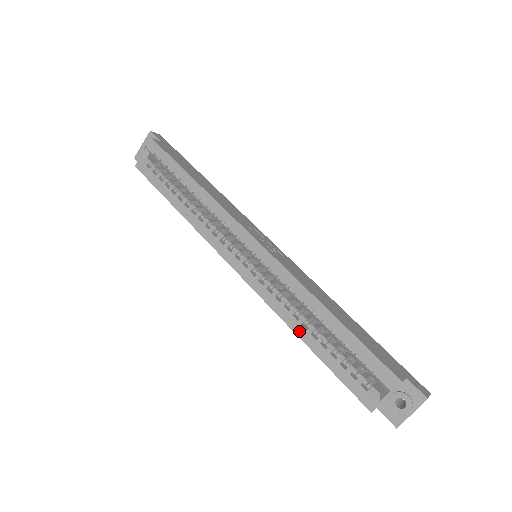
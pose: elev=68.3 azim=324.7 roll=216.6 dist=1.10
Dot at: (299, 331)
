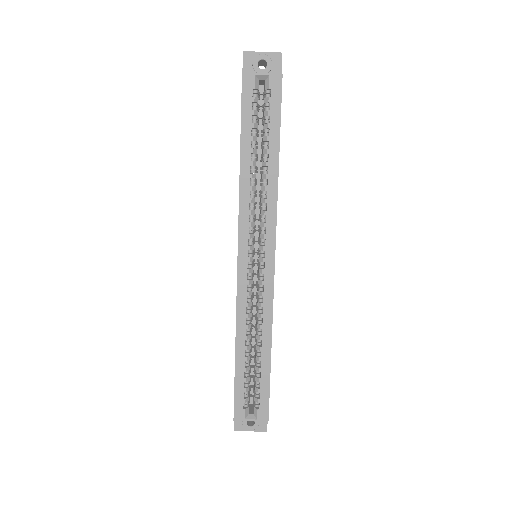
Dot at: (240, 342)
